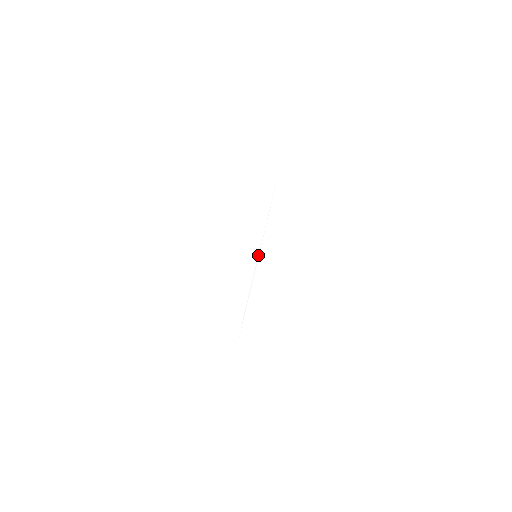
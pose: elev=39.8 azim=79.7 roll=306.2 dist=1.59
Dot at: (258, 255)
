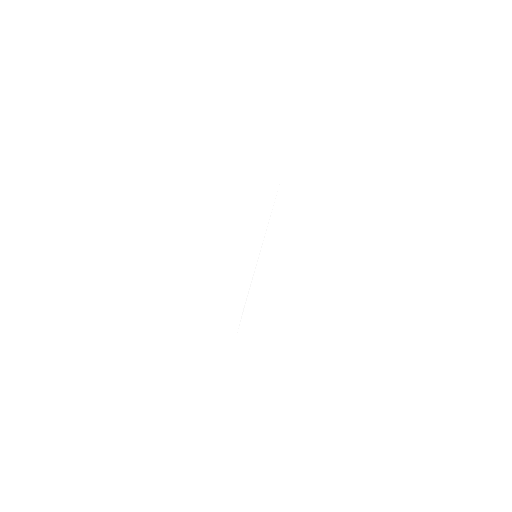
Dot at: (259, 254)
